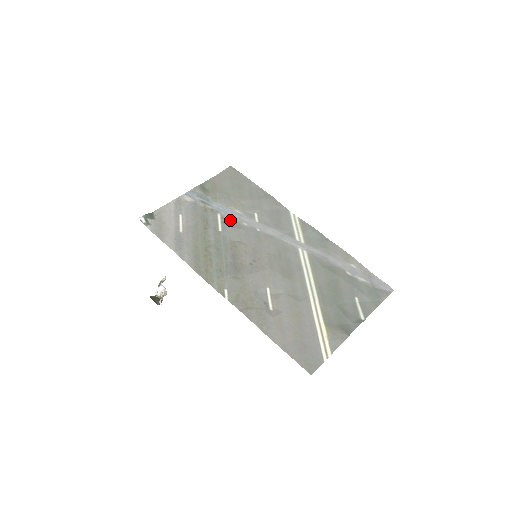
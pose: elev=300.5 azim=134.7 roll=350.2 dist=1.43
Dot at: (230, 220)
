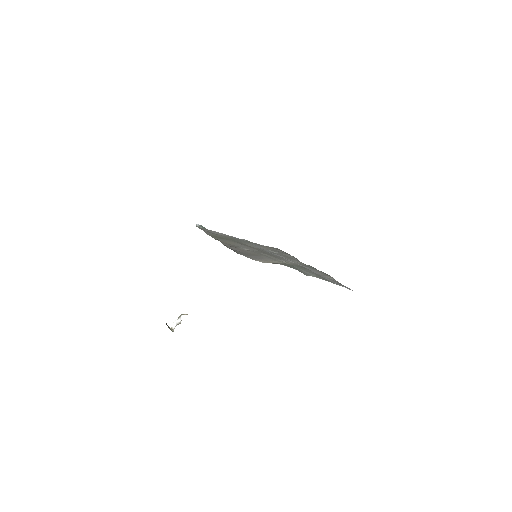
Dot at: occluded
